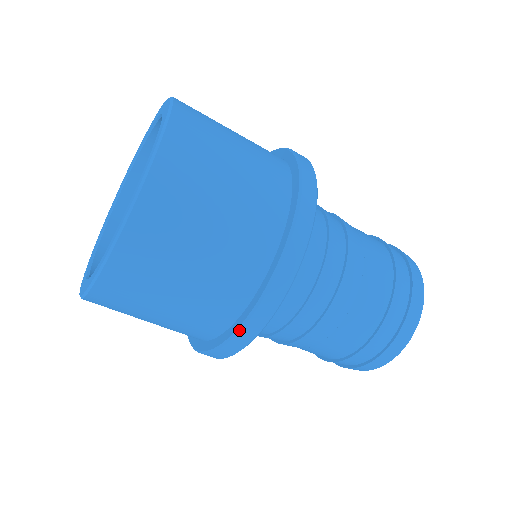
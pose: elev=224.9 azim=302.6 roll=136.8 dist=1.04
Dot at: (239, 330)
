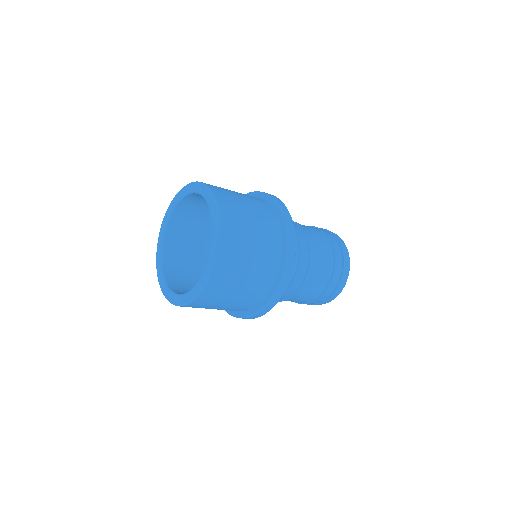
Dot at: occluded
